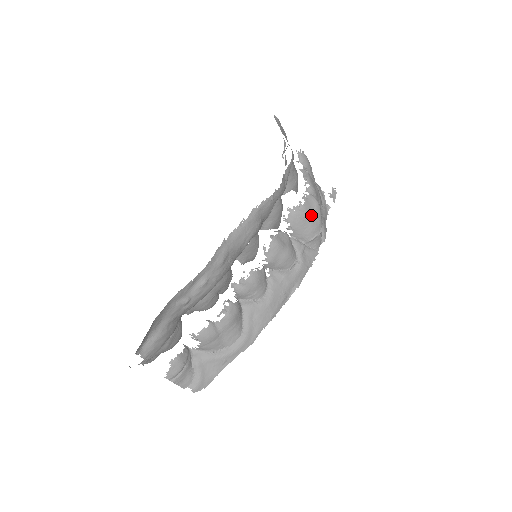
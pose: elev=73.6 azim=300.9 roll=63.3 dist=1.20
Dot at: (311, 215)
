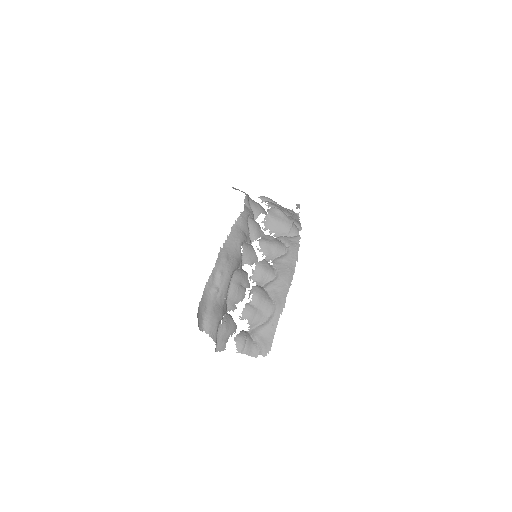
Dot at: (278, 217)
